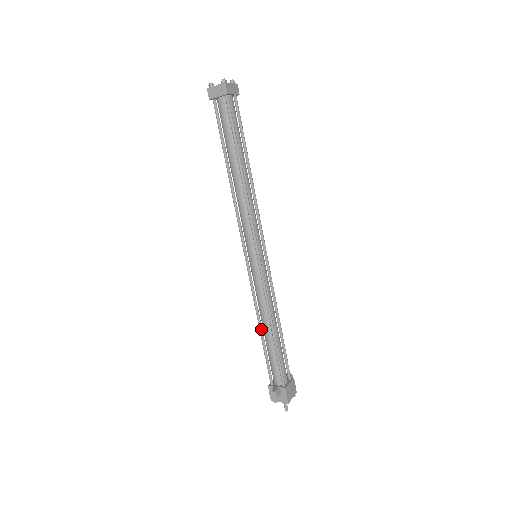
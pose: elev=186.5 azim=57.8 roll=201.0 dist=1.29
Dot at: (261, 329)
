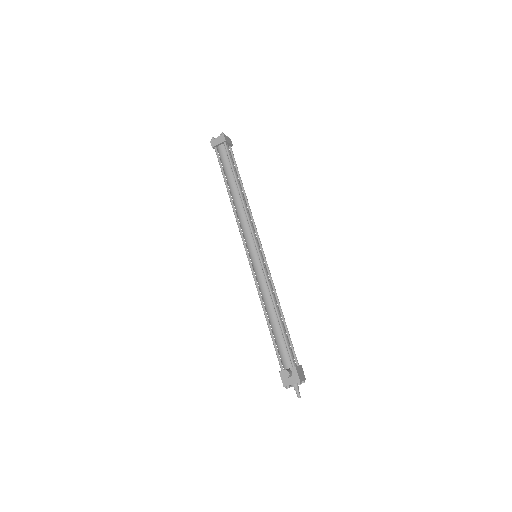
Dot at: (267, 317)
